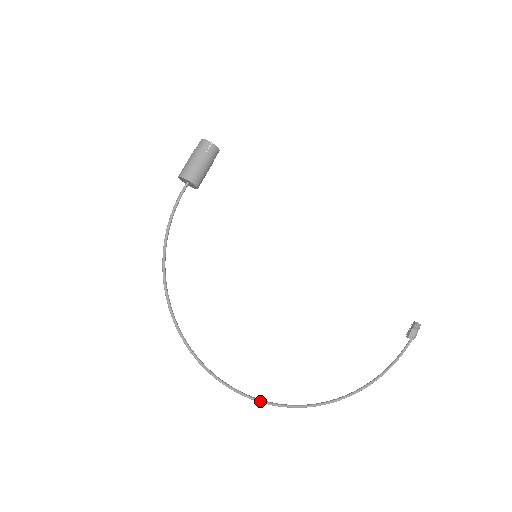
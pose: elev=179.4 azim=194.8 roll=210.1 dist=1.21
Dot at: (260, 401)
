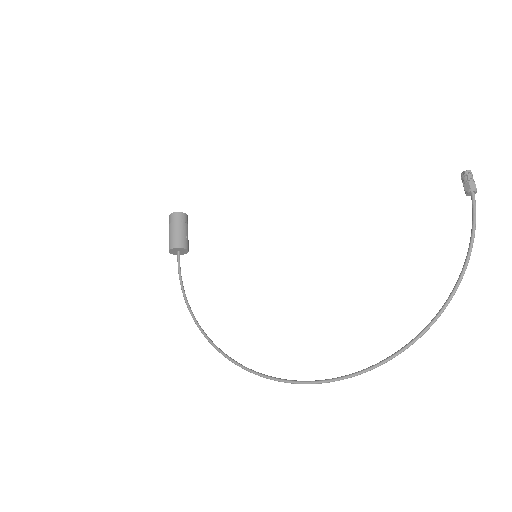
Dot at: (348, 376)
